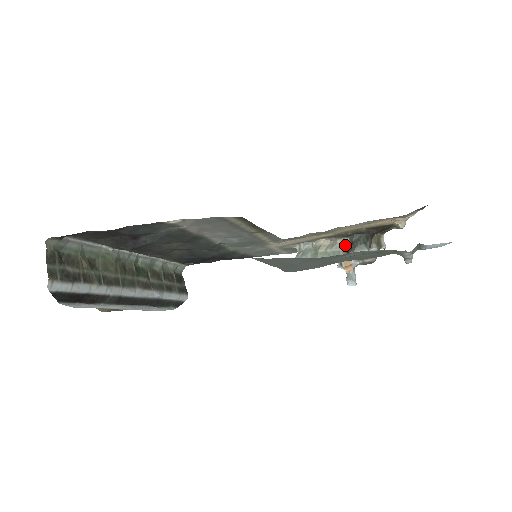
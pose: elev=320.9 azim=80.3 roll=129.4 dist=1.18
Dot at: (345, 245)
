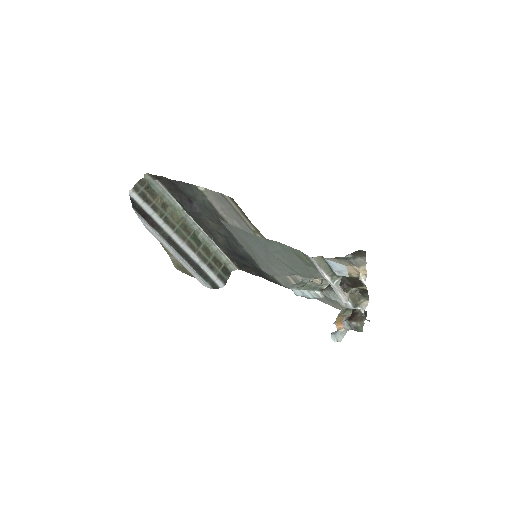
Dot at: (325, 286)
